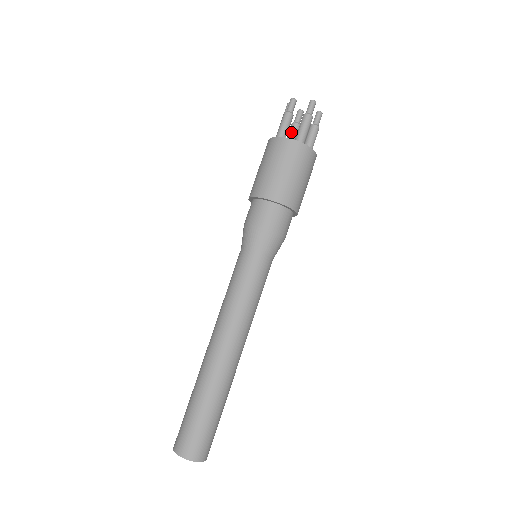
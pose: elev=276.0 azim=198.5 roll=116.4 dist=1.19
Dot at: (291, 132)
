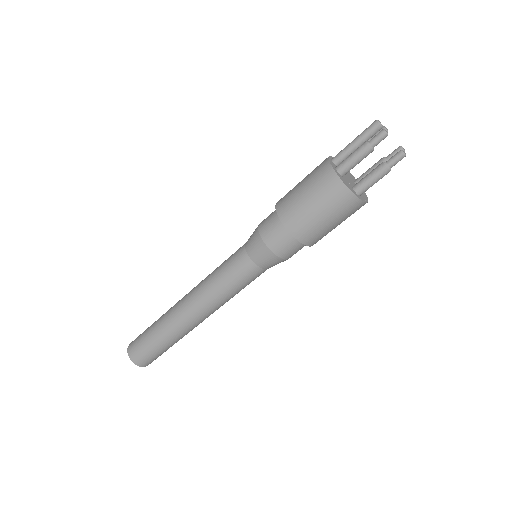
Dot at: occluded
